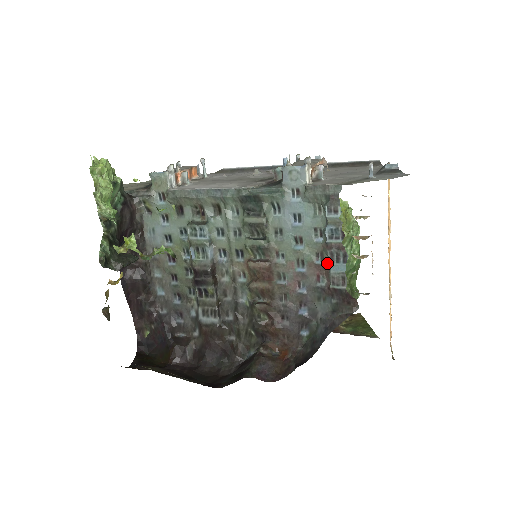
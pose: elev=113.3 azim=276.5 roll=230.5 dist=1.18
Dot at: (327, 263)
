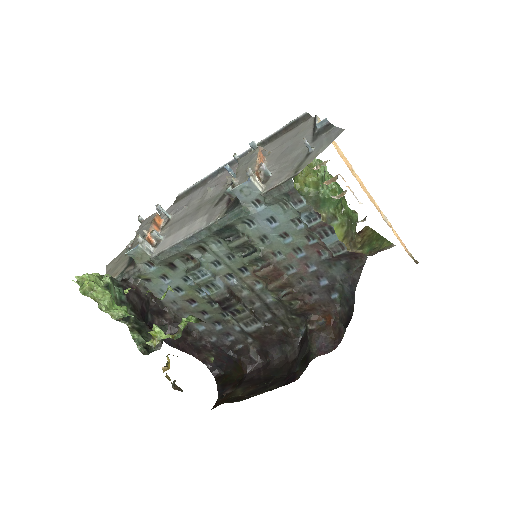
Dot at: (319, 240)
